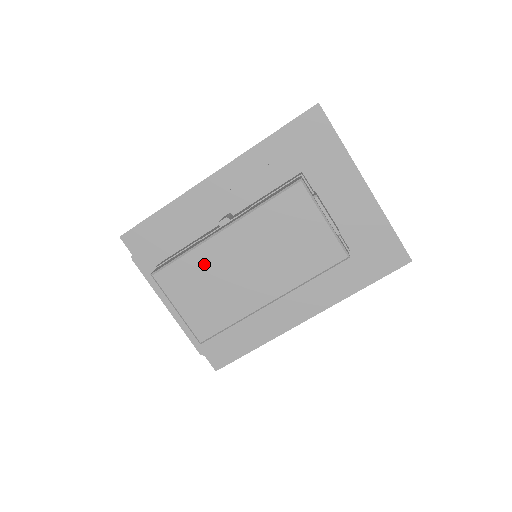
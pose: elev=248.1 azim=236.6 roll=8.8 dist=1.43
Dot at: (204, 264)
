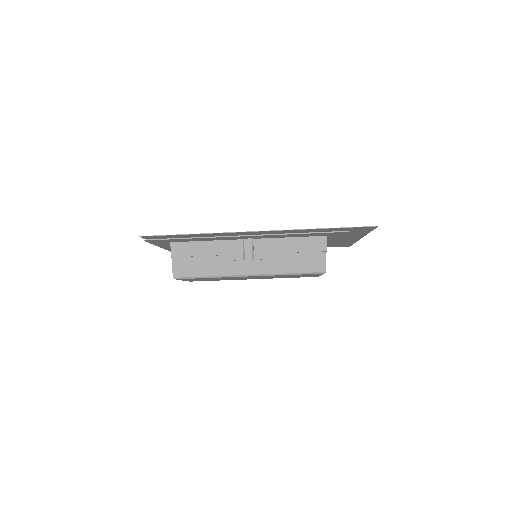
Dot at: occluded
